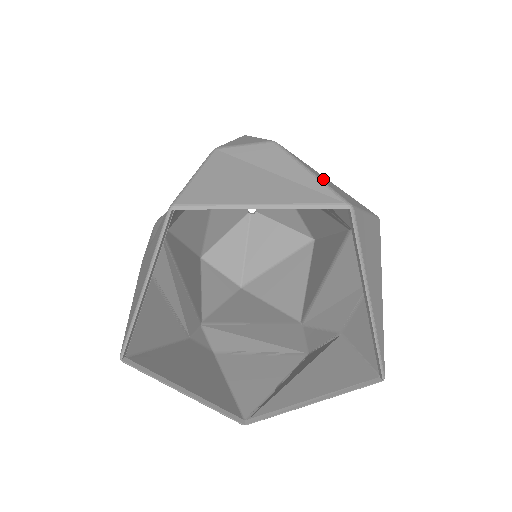
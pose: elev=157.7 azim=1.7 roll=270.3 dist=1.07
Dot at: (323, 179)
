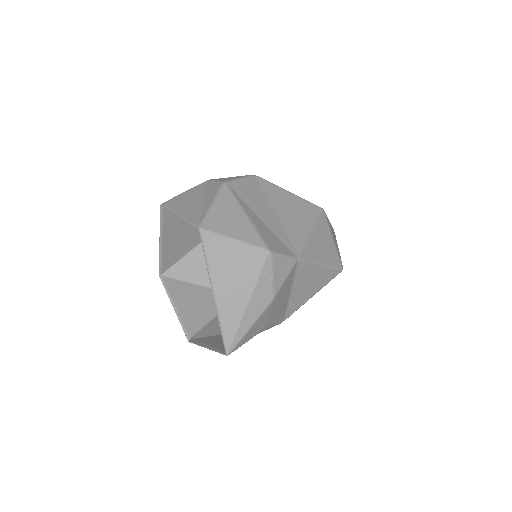
Dot at: (220, 211)
